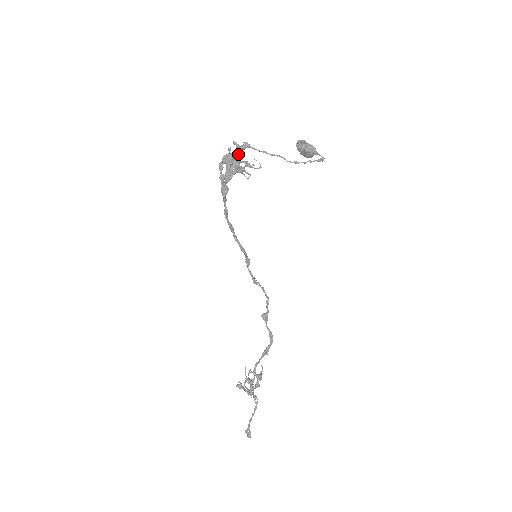
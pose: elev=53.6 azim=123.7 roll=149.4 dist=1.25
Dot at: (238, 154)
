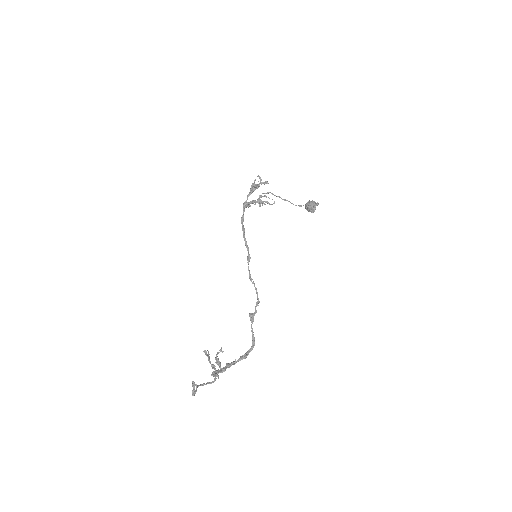
Dot at: occluded
